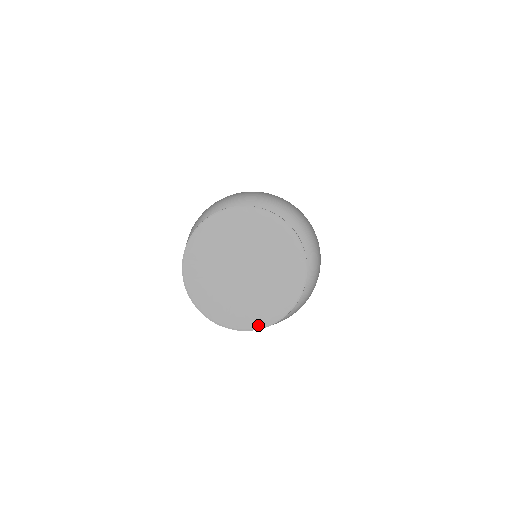
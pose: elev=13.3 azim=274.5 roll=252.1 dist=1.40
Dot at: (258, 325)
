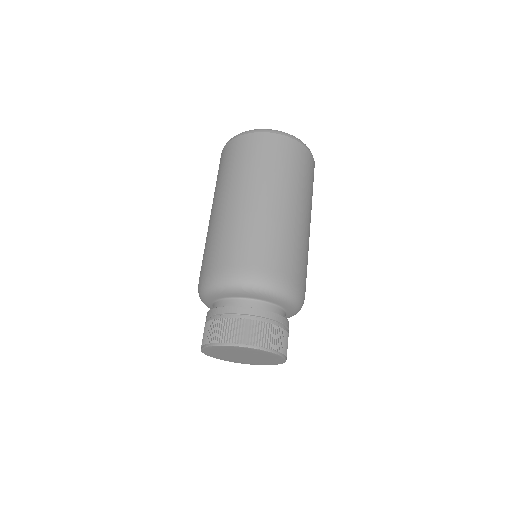
Dot at: occluded
